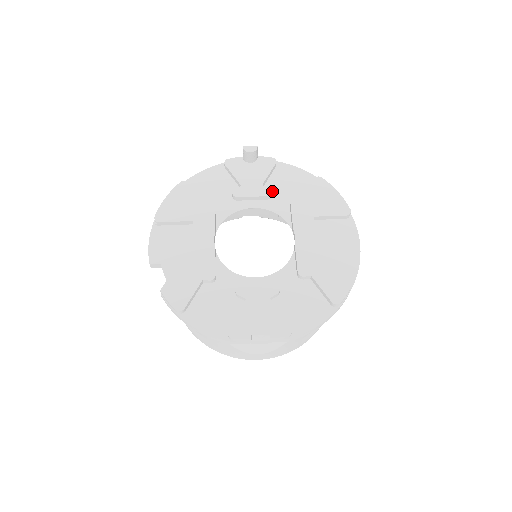
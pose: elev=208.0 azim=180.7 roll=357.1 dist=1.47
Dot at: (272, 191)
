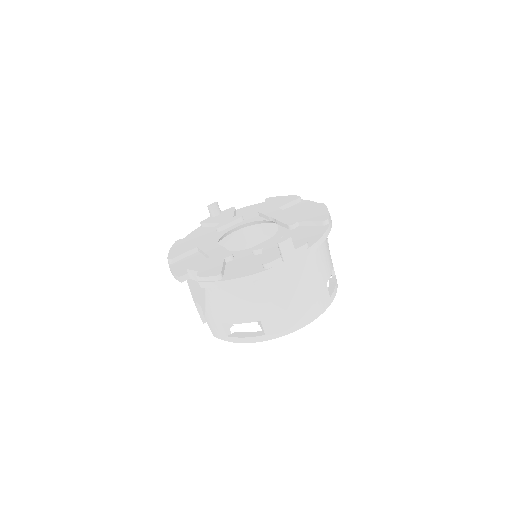
Dot at: occluded
